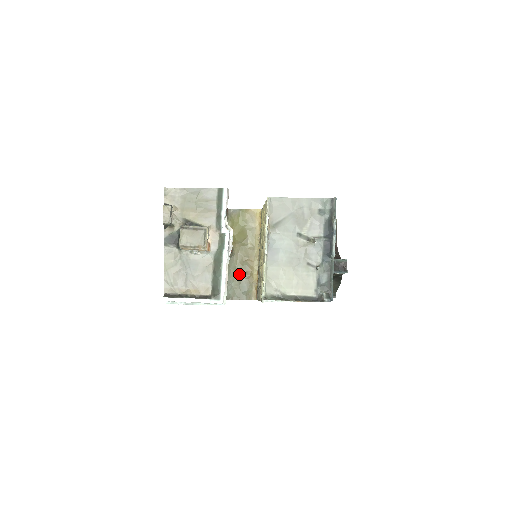
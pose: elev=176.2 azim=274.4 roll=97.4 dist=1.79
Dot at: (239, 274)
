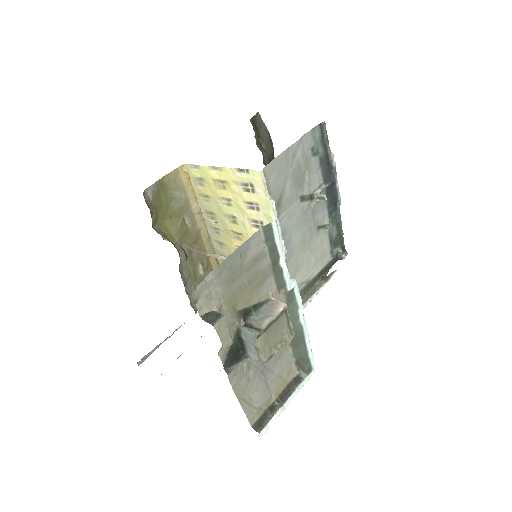
Dot at: (194, 272)
